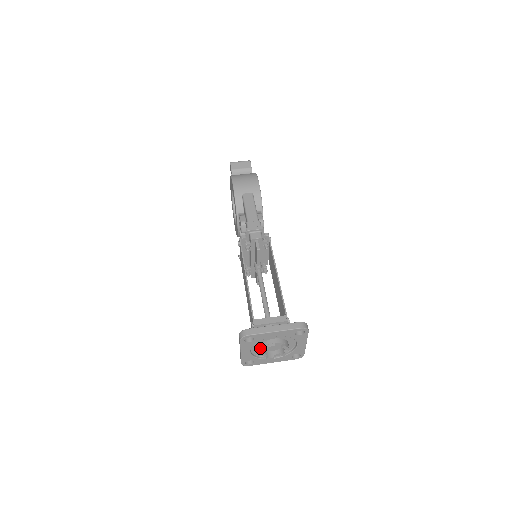
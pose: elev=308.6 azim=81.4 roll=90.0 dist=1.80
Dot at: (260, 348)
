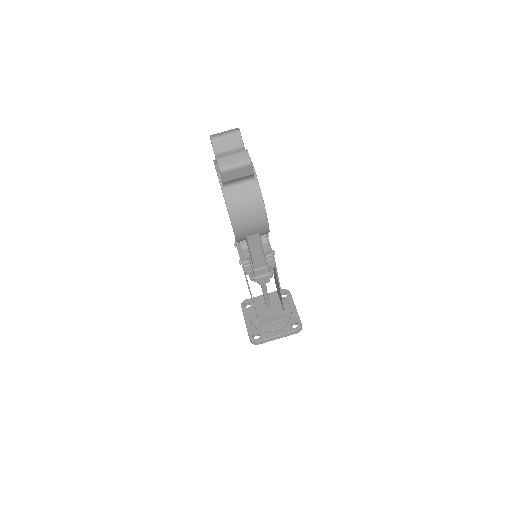
Dot at: occluded
